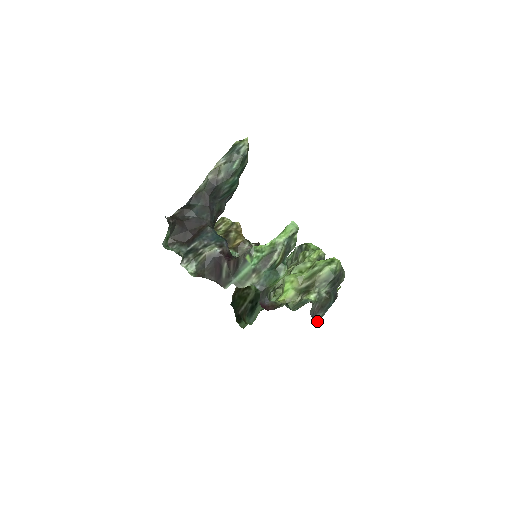
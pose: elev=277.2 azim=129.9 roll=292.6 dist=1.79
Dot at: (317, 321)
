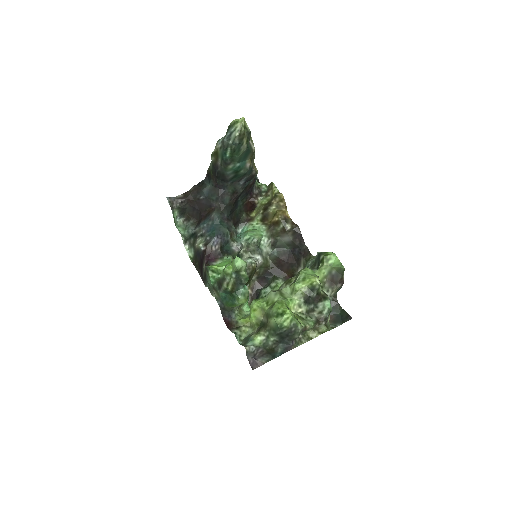
Dot at: (258, 364)
